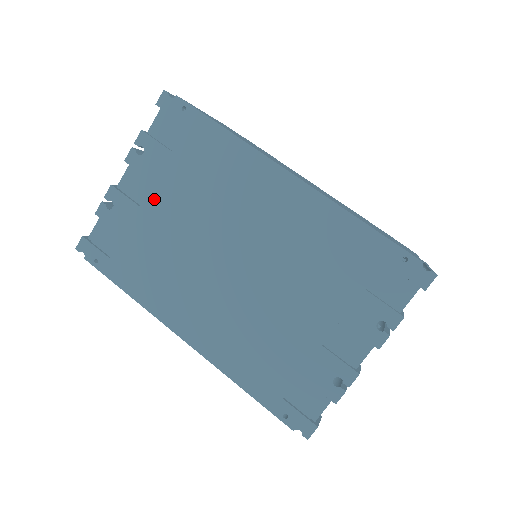
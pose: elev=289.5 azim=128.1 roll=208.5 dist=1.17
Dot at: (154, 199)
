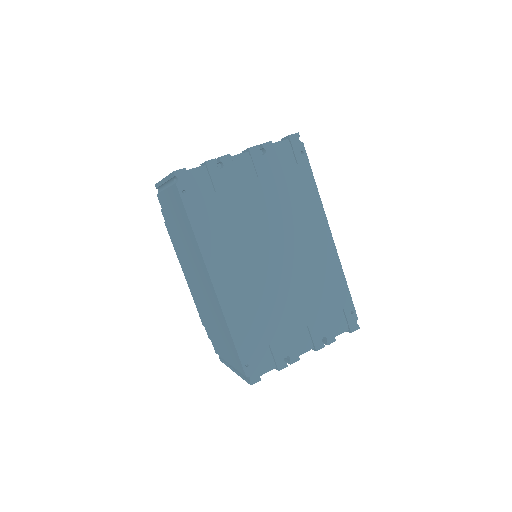
Dot at: (252, 186)
